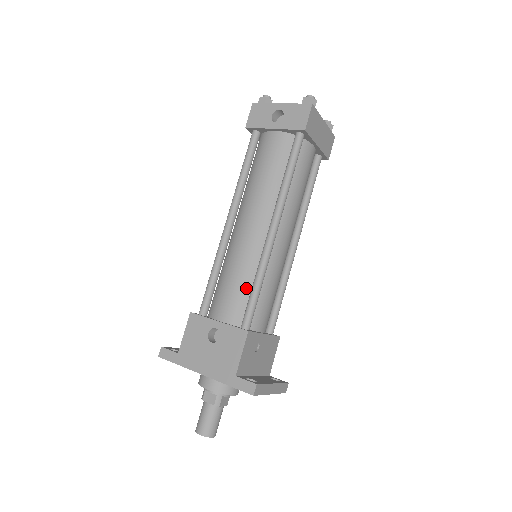
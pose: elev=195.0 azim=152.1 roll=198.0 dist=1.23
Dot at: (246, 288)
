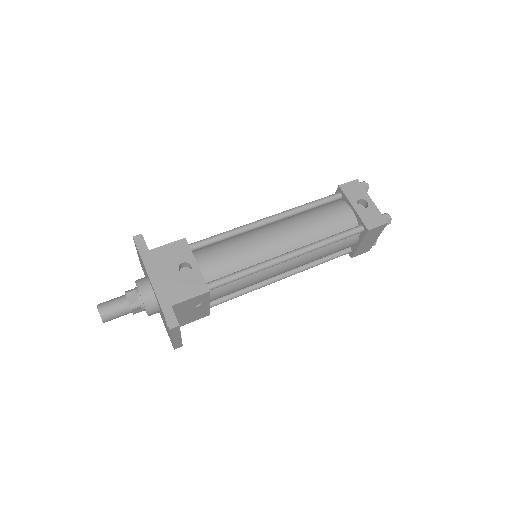
Dot at: (235, 267)
